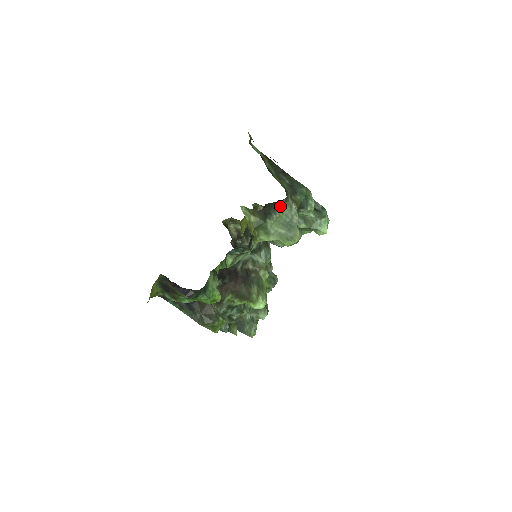
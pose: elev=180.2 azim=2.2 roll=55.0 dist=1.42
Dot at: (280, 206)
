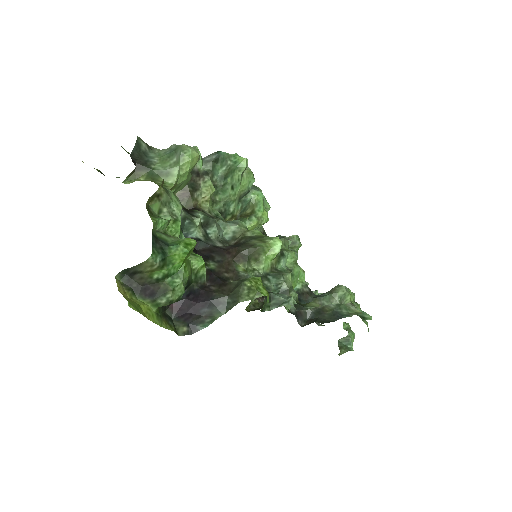
Dot at: (151, 154)
